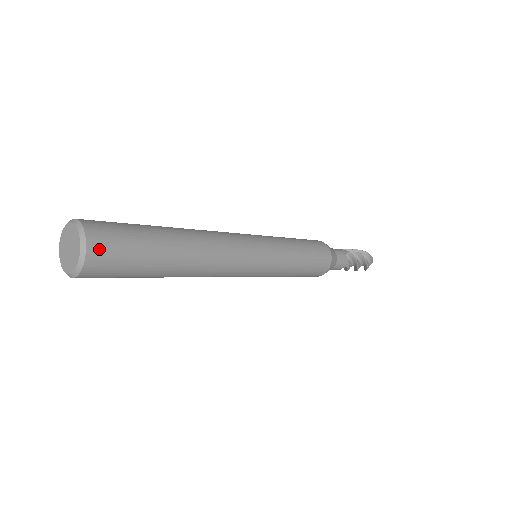
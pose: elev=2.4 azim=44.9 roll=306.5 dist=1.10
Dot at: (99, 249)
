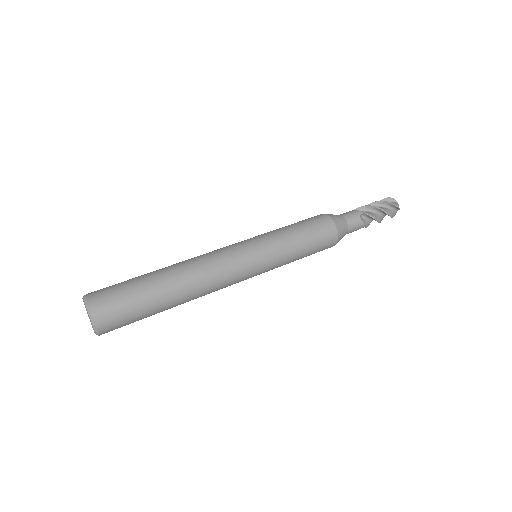
Dot at: (105, 320)
